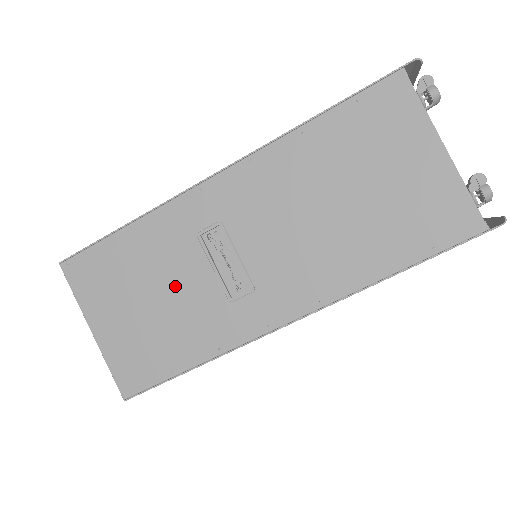
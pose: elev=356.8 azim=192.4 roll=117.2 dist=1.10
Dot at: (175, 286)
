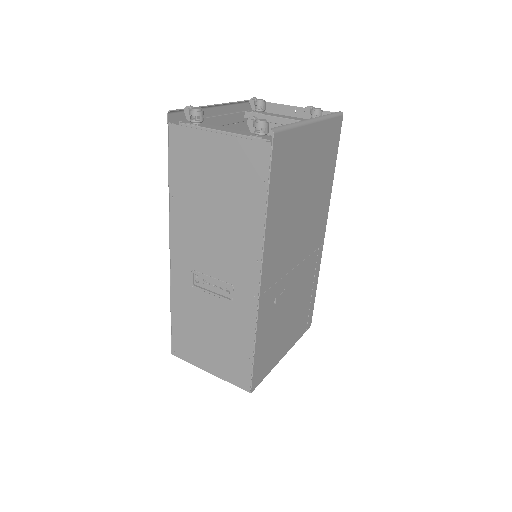
Dot at: (210, 318)
